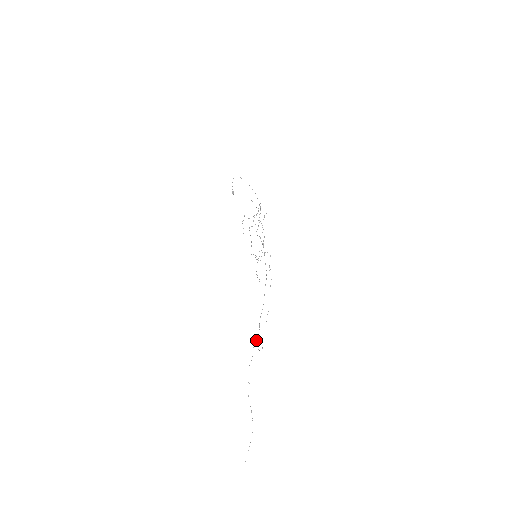
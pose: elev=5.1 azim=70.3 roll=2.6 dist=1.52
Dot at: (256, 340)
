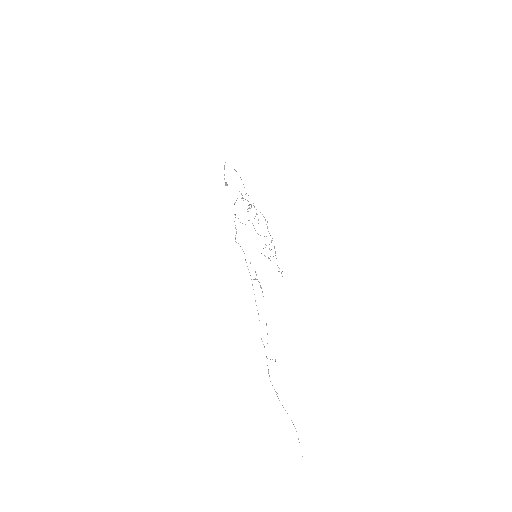
Dot at: occluded
